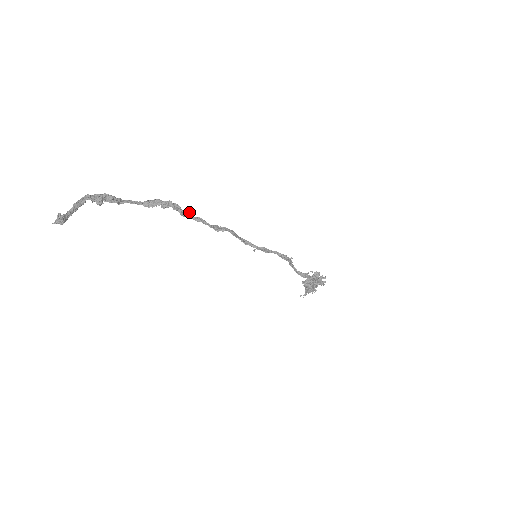
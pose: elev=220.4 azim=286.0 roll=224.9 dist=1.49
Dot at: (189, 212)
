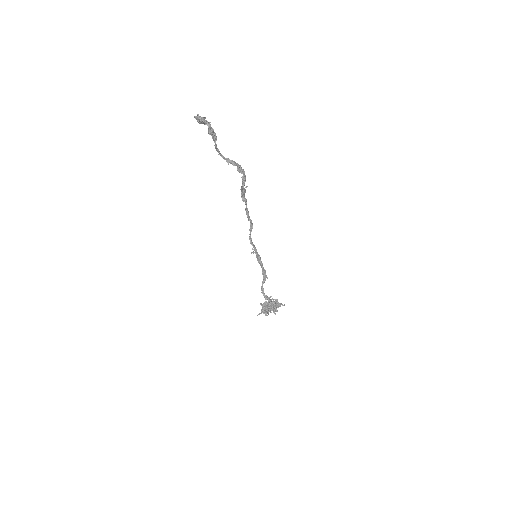
Dot at: occluded
